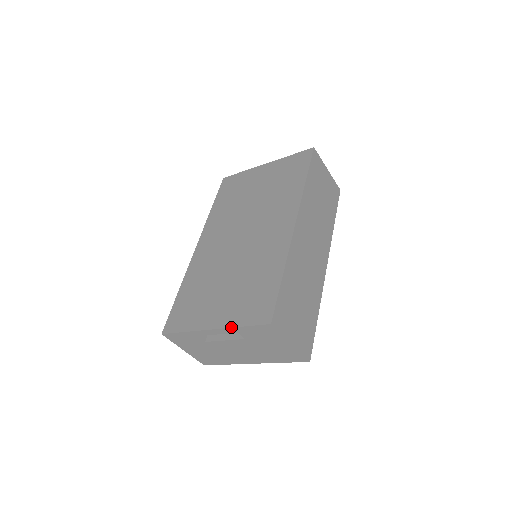
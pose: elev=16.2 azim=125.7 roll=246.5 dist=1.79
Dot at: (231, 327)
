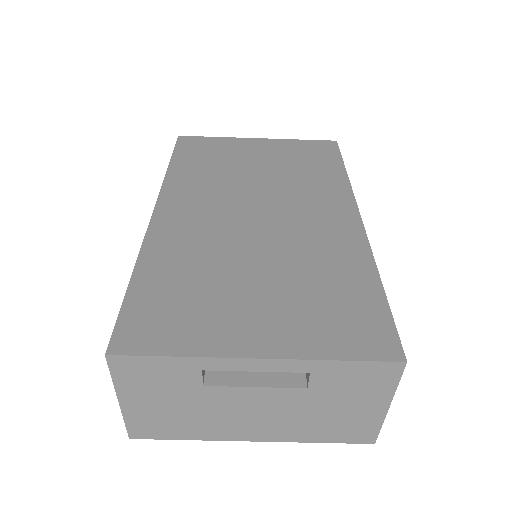
Dot at: (311, 358)
